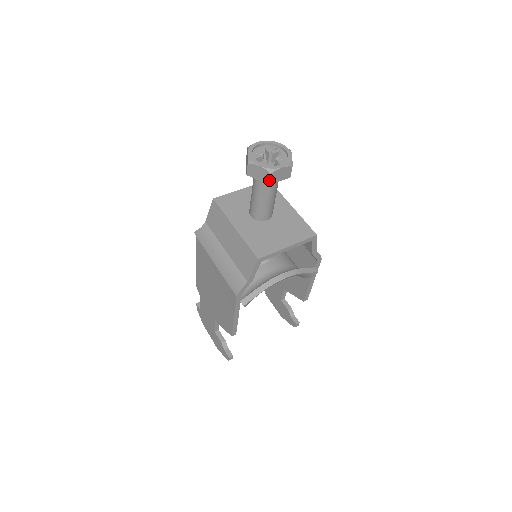
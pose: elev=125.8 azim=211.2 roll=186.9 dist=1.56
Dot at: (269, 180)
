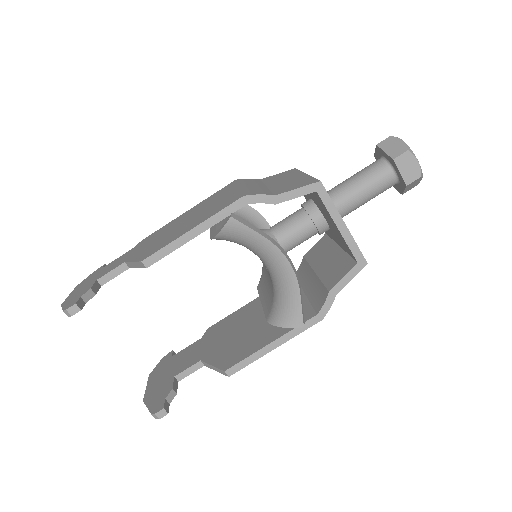
Dot at: (399, 155)
